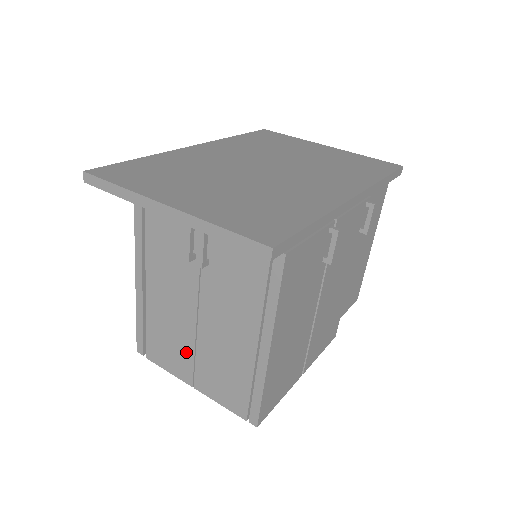
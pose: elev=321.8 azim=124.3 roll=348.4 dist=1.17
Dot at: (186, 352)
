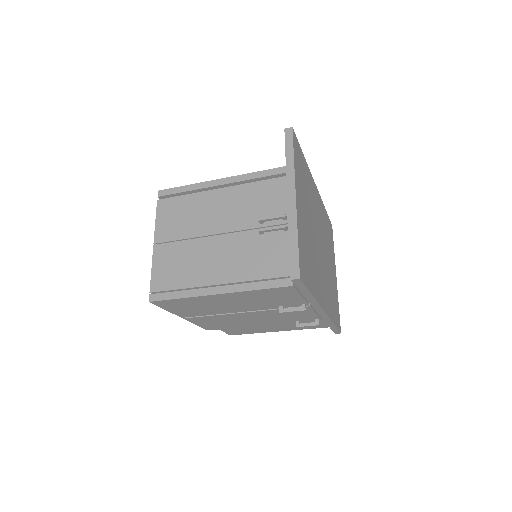
Dot at: (181, 232)
